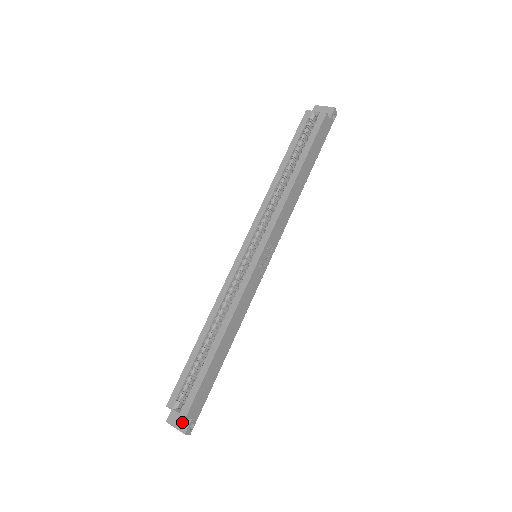
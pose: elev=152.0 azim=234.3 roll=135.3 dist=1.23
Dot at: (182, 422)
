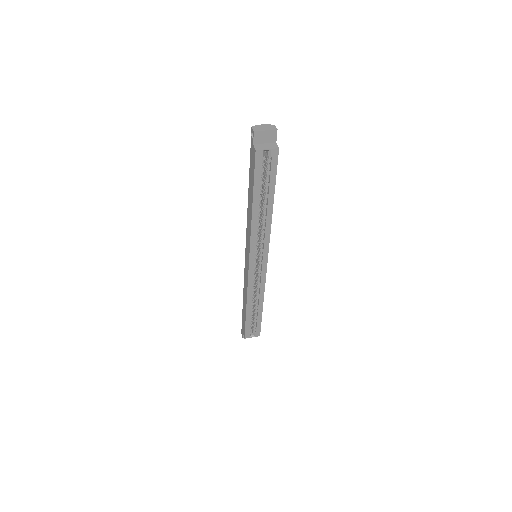
Dot at: occluded
